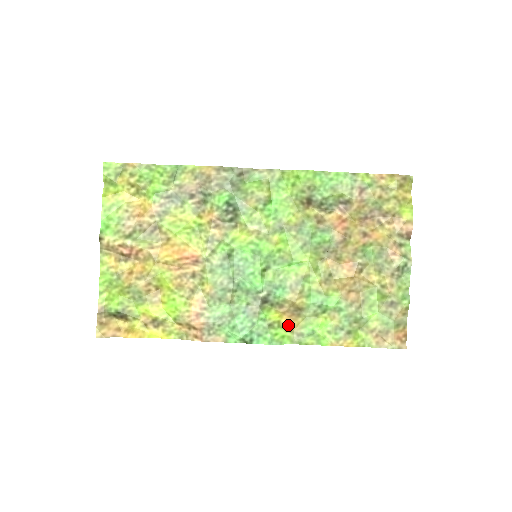
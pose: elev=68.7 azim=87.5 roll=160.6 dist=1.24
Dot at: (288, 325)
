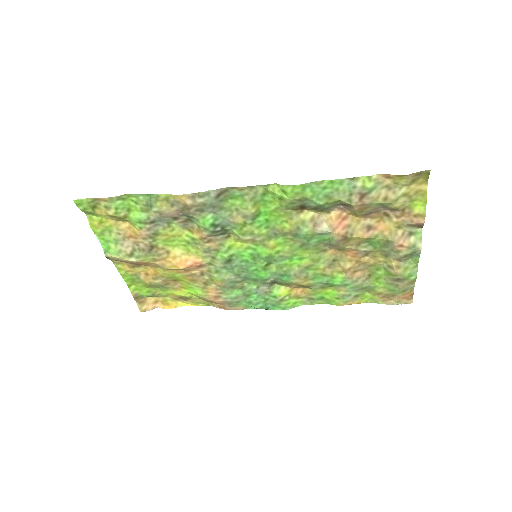
Dot at: (299, 294)
